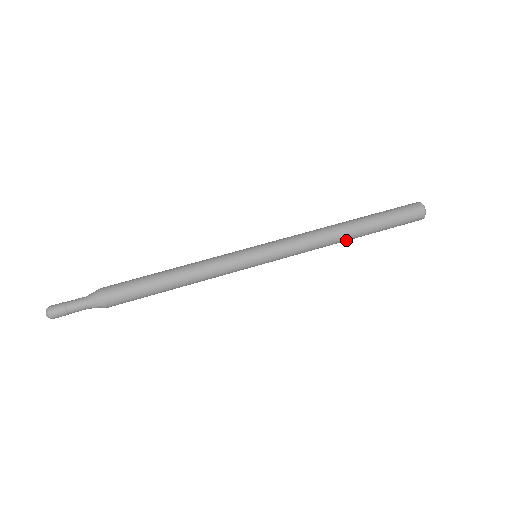
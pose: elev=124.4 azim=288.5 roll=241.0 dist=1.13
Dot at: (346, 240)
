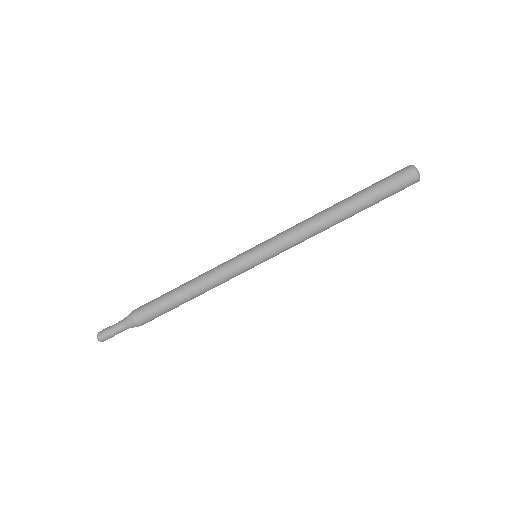
Dot at: occluded
